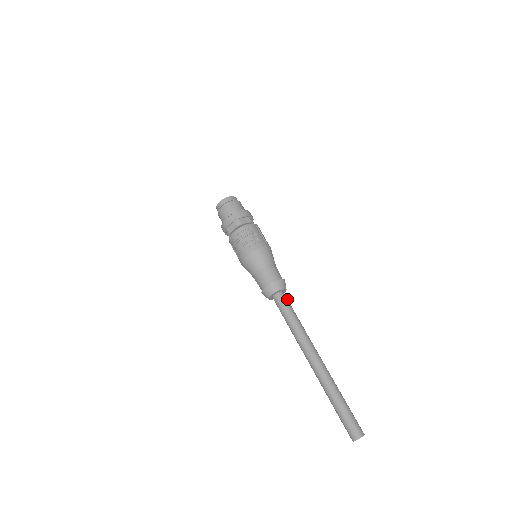
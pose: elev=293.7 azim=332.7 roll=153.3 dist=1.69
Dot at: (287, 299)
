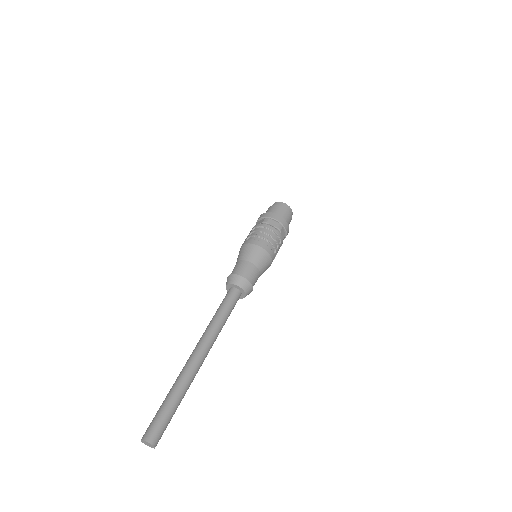
Dot at: (236, 302)
